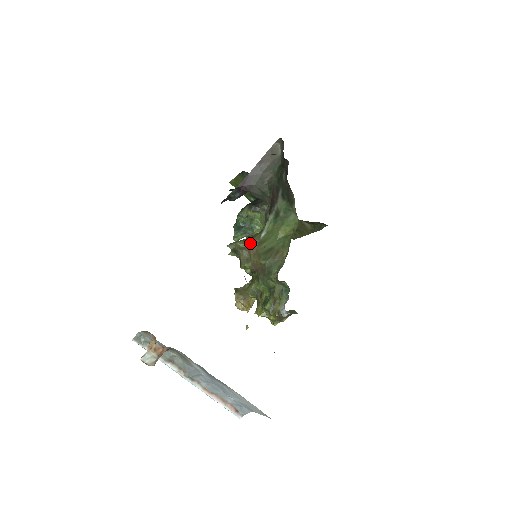
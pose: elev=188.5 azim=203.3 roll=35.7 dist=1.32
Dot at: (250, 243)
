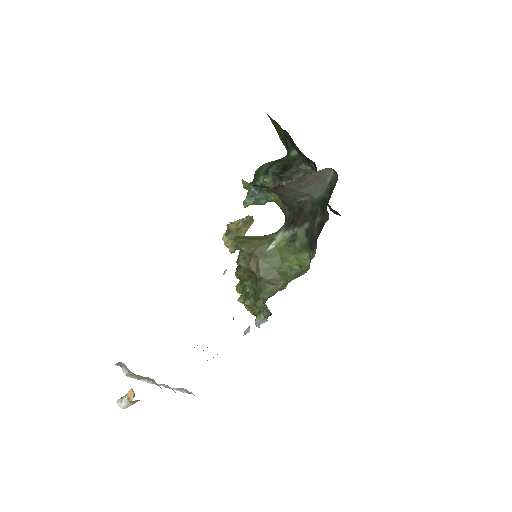
Dot at: (255, 251)
